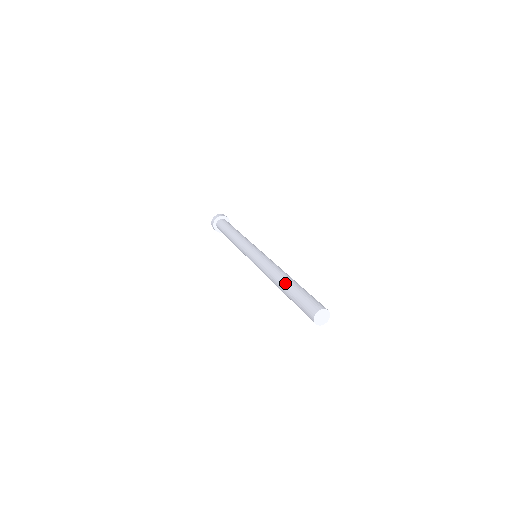
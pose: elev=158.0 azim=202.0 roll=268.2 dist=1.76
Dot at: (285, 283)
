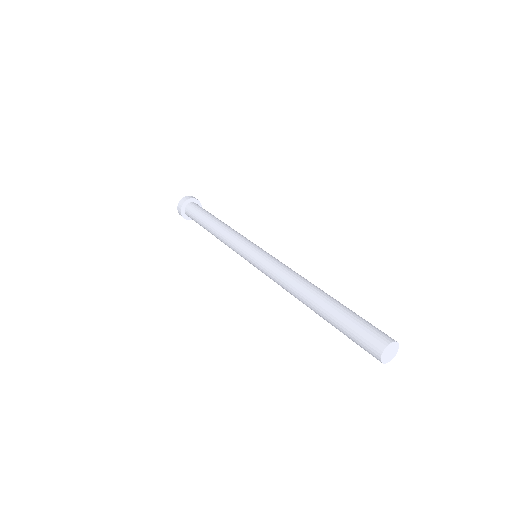
Dot at: (317, 303)
